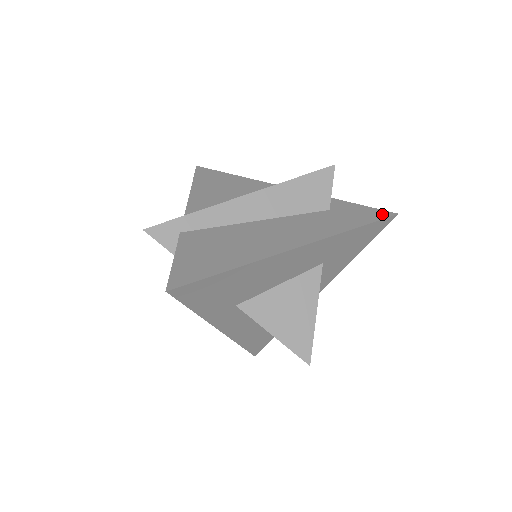
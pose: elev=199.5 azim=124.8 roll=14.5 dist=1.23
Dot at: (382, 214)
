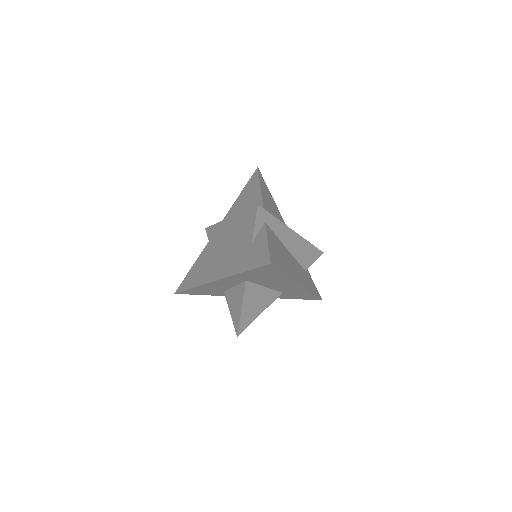
Dot at: occluded
